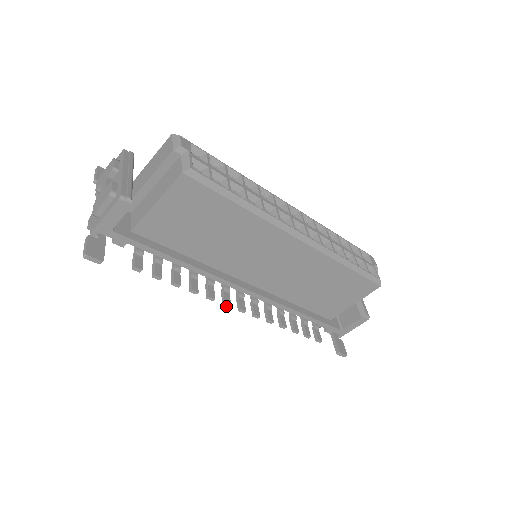
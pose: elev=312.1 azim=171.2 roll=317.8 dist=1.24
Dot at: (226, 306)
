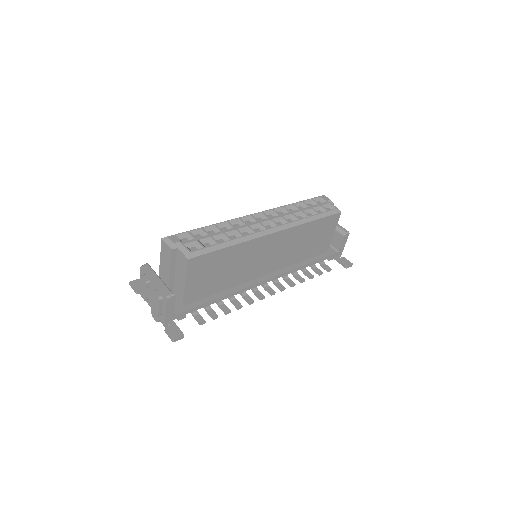
Dot at: occluded
